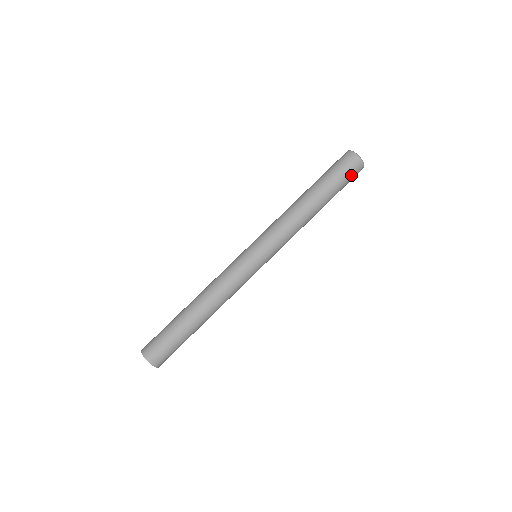
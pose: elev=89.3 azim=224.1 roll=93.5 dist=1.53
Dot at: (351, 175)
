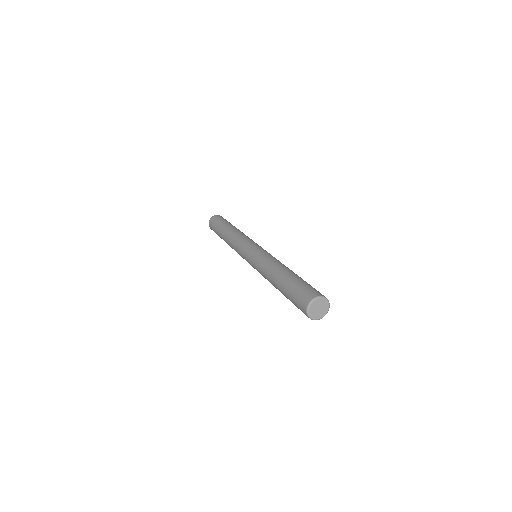
Dot at: occluded
